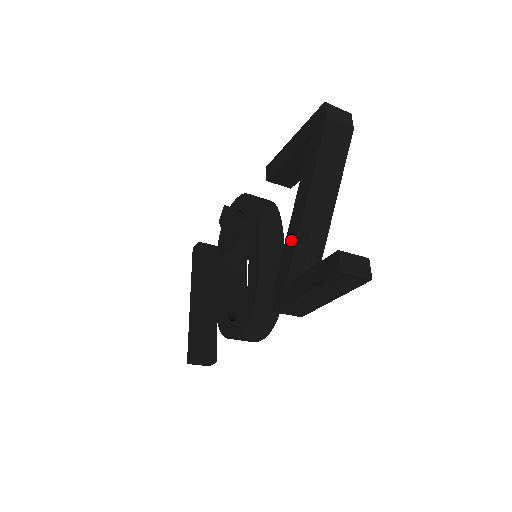
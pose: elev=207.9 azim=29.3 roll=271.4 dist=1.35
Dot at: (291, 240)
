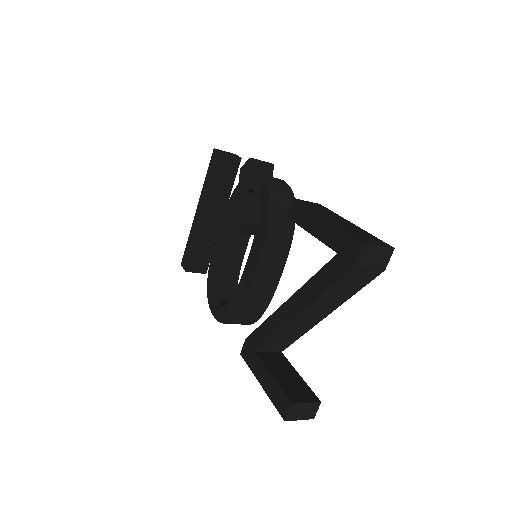
Dot at: (273, 325)
